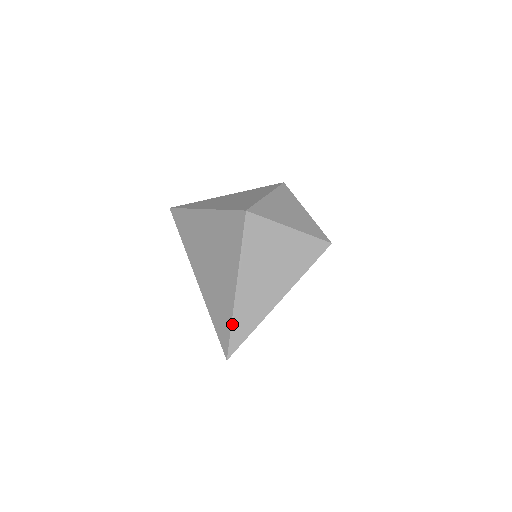
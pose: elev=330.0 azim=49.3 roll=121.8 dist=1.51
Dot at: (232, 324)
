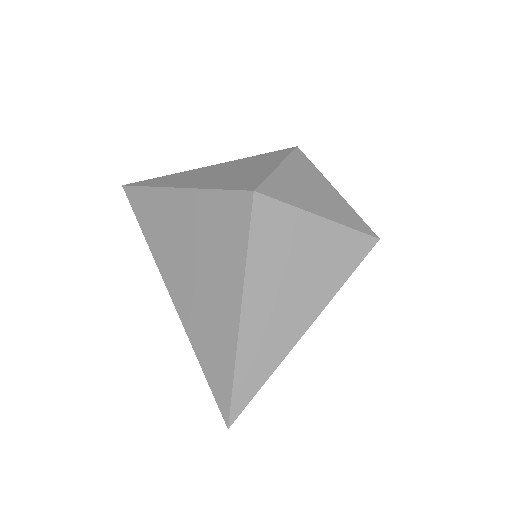
Dot at: (235, 372)
